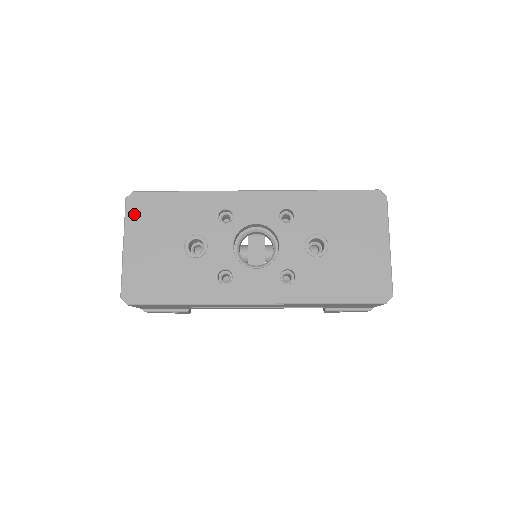
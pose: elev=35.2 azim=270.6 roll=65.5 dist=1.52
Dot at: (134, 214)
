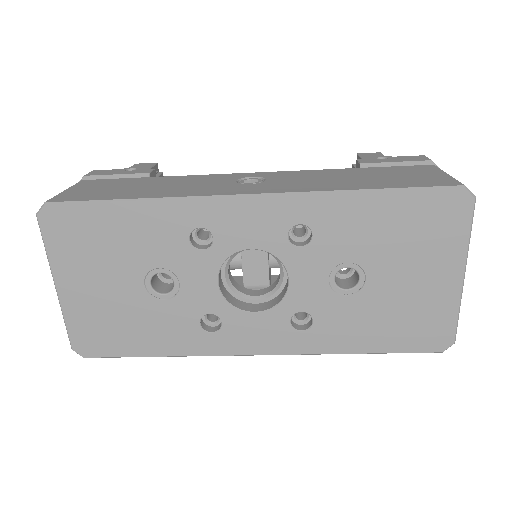
Dot at: (57, 240)
